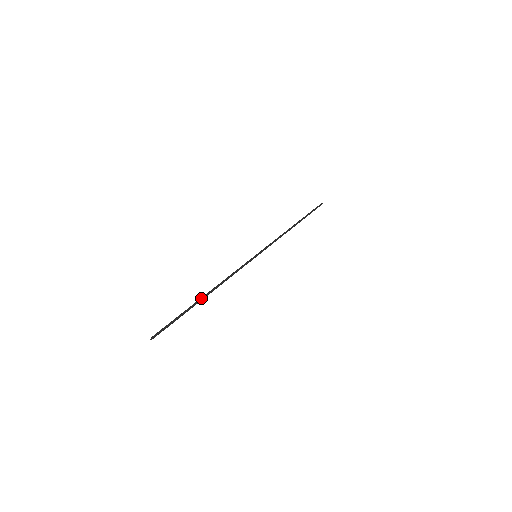
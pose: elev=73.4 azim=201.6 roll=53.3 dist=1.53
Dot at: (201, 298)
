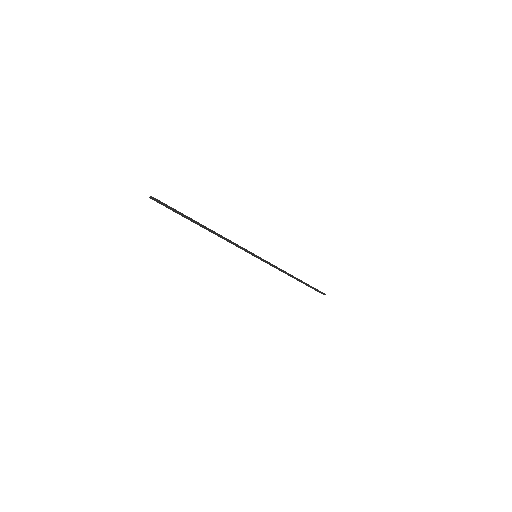
Dot at: occluded
